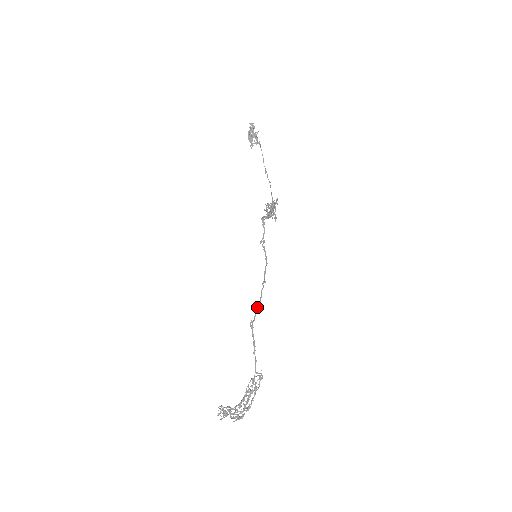
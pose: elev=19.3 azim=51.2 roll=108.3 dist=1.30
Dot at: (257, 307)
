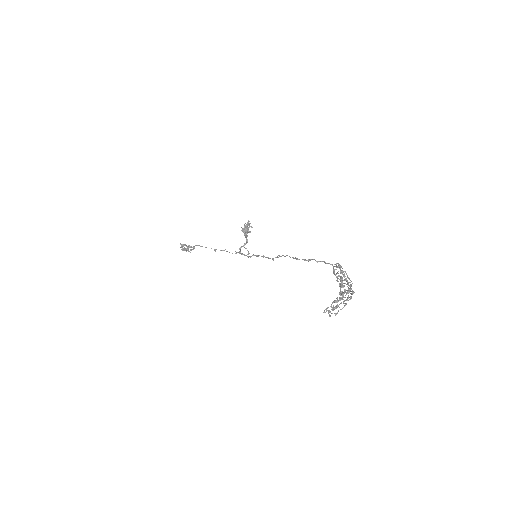
Dot at: occluded
